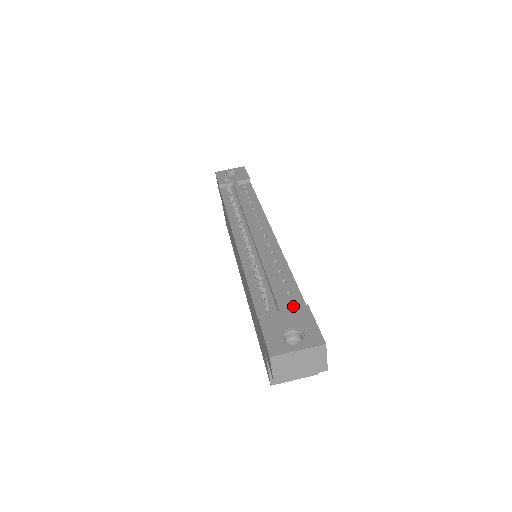
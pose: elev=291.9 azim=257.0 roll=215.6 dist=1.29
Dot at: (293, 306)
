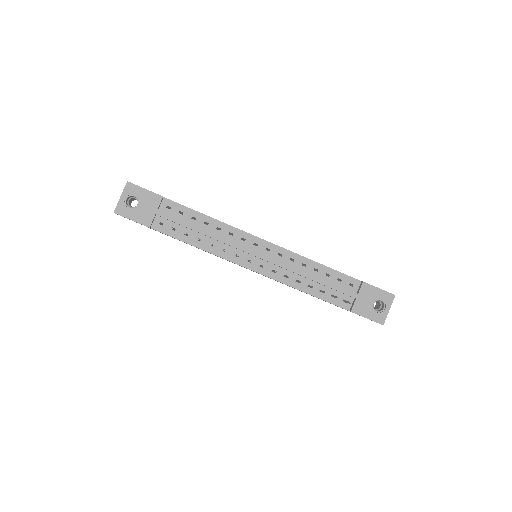
Dot at: (348, 284)
